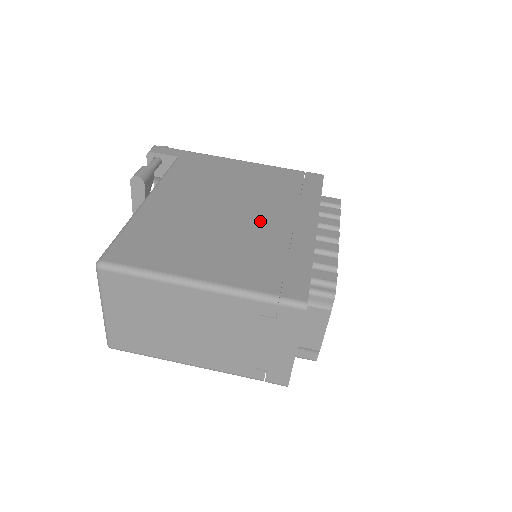
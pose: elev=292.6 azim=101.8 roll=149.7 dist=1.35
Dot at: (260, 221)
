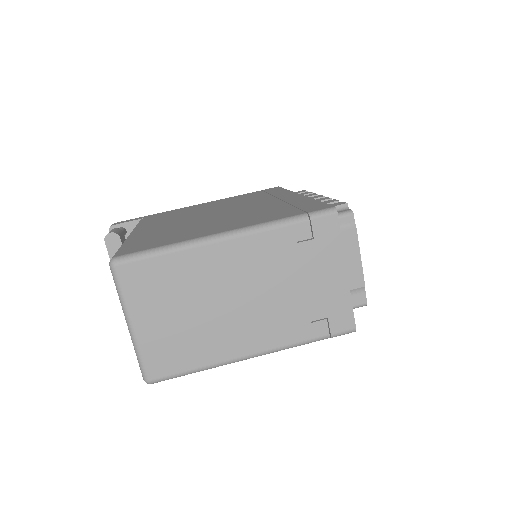
Dot at: (248, 207)
